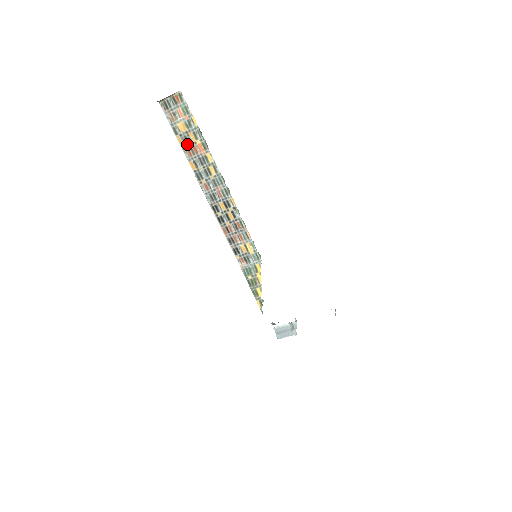
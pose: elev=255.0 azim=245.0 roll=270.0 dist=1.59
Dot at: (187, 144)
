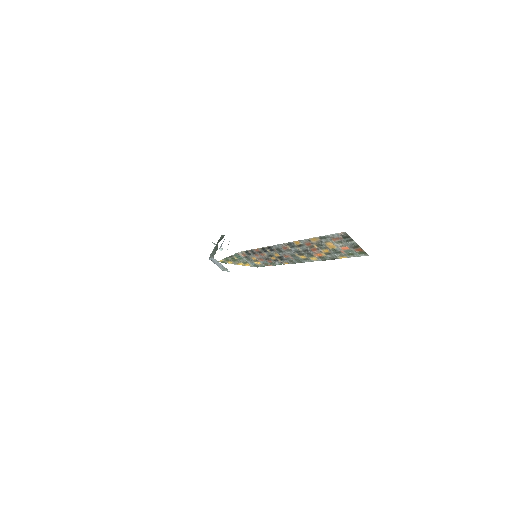
Dot at: (316, 244)
